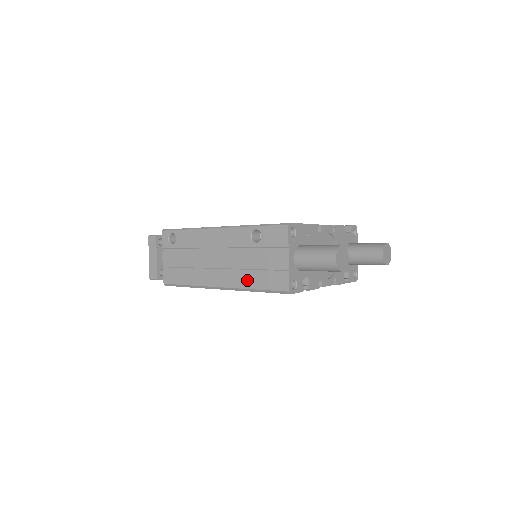
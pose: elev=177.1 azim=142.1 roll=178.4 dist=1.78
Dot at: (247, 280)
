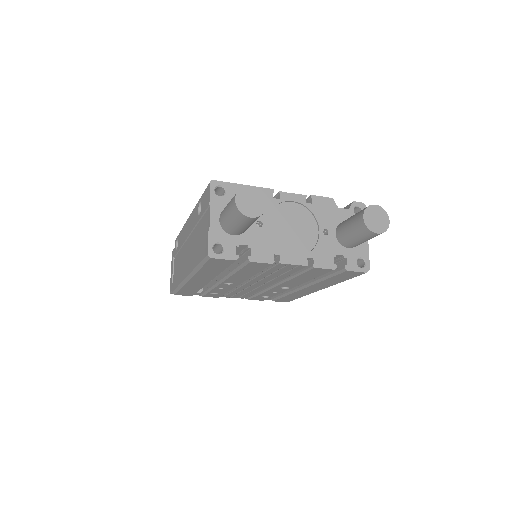
Dot at: (195, 259)
